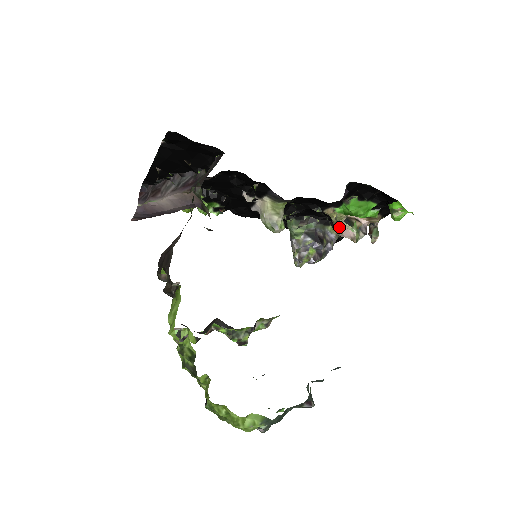
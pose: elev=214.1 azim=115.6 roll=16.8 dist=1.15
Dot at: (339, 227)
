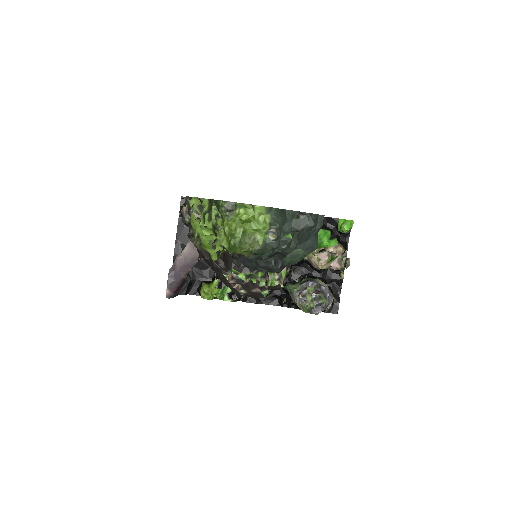
Dot at: (317, 258)
